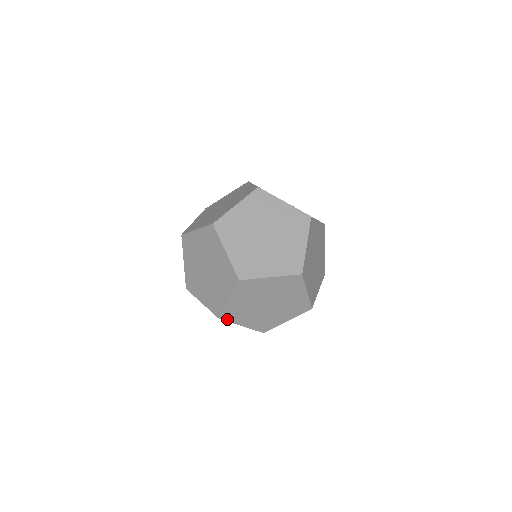
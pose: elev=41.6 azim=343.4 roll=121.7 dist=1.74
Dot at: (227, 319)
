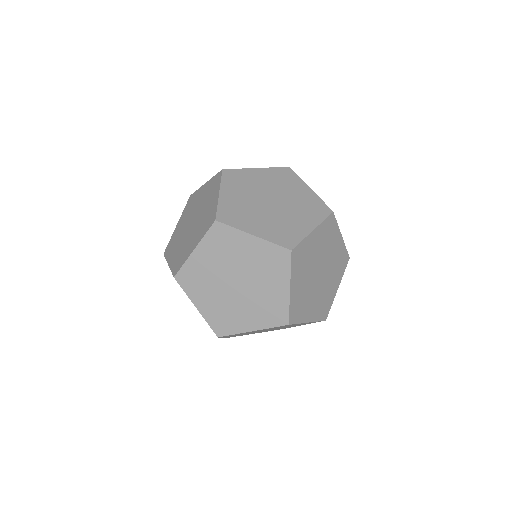
Dot at: occluded
